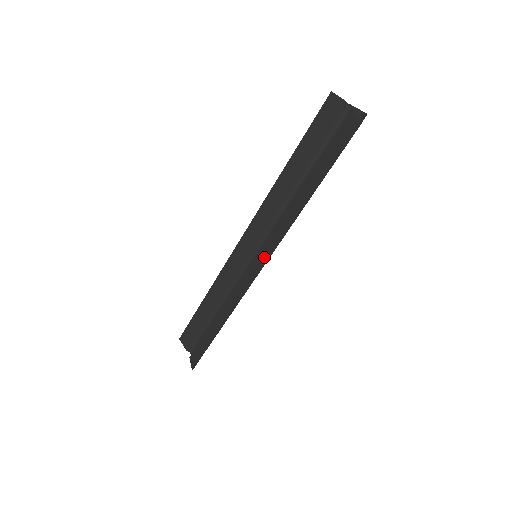
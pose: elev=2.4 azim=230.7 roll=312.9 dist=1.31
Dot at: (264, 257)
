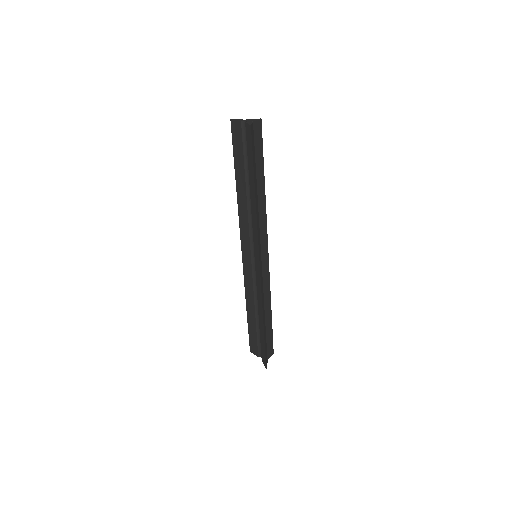
Dot at: (257, 252)
